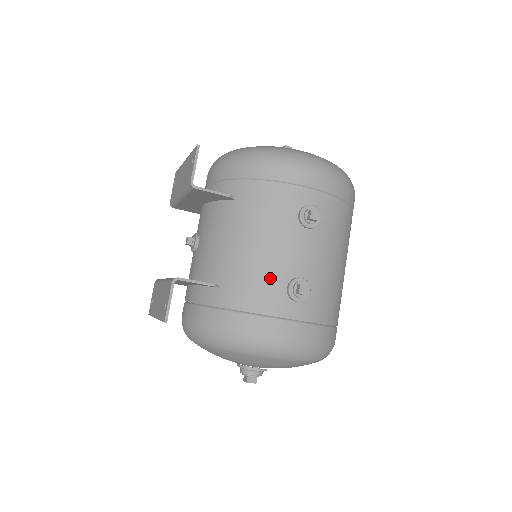
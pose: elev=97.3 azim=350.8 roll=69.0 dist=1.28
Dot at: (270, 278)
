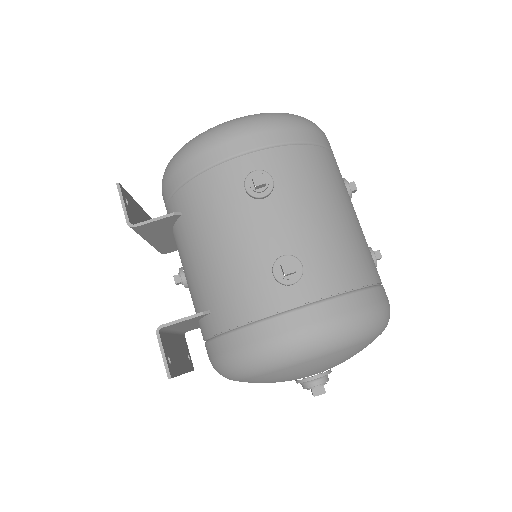
Dot at: (250, 275)
